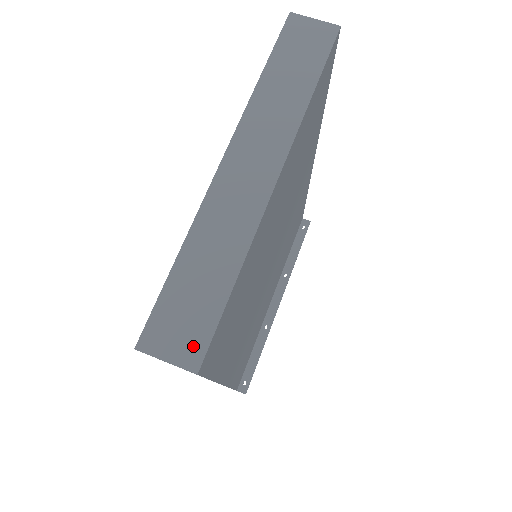
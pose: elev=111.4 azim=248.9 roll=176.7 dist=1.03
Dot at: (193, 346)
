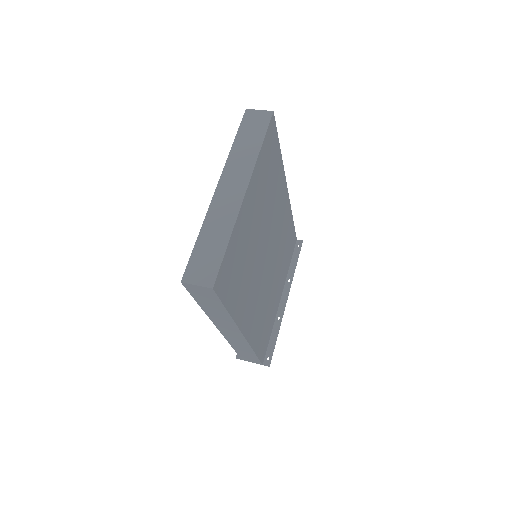
Dot at: (209, 276)
